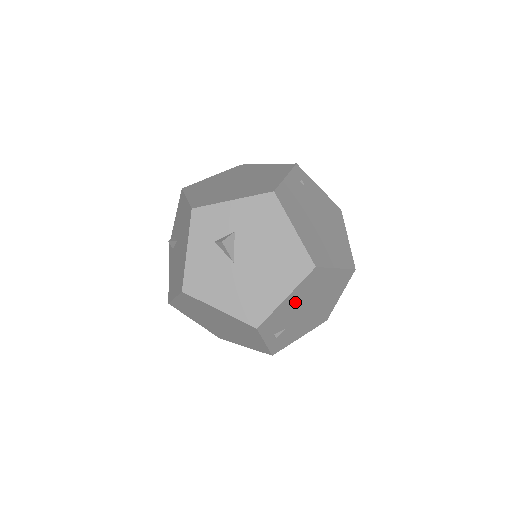
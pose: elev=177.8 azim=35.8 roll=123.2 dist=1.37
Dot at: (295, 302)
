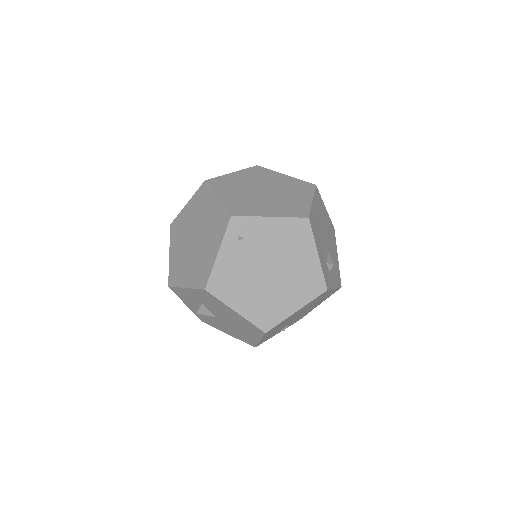
Dot at: (275, 330)
